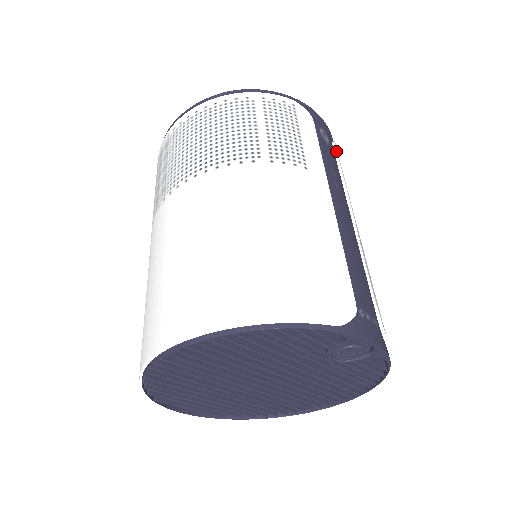
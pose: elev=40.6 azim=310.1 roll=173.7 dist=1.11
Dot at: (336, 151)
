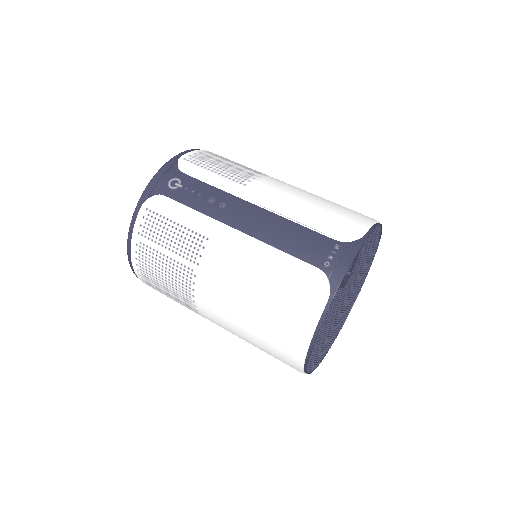
Dot at: (189, 174)
